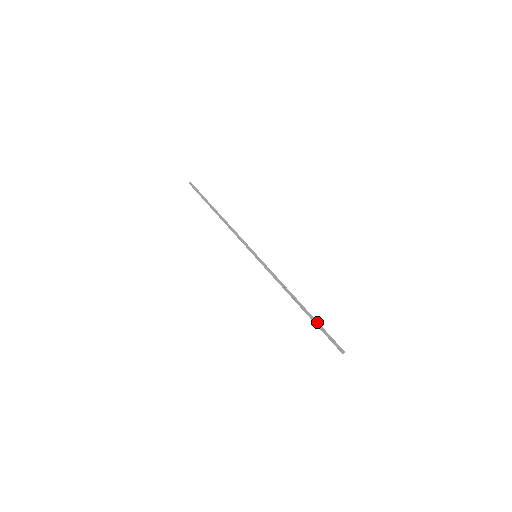
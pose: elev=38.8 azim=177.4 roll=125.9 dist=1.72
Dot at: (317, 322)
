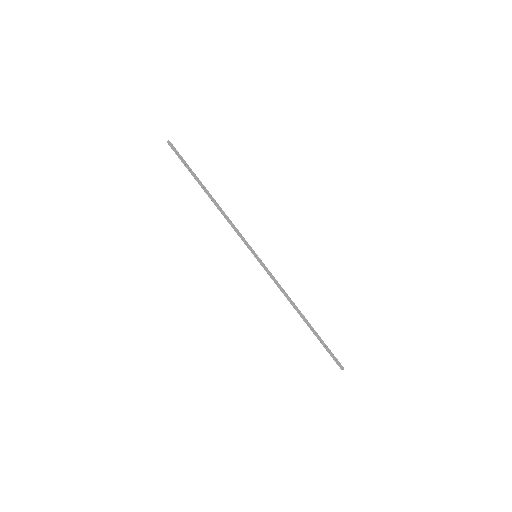
Dot at: (320, 337)
